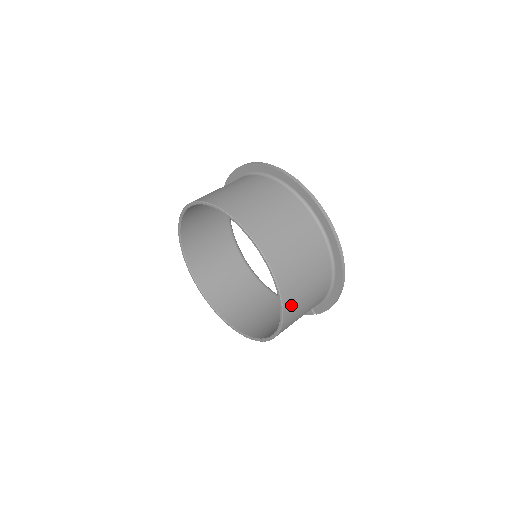
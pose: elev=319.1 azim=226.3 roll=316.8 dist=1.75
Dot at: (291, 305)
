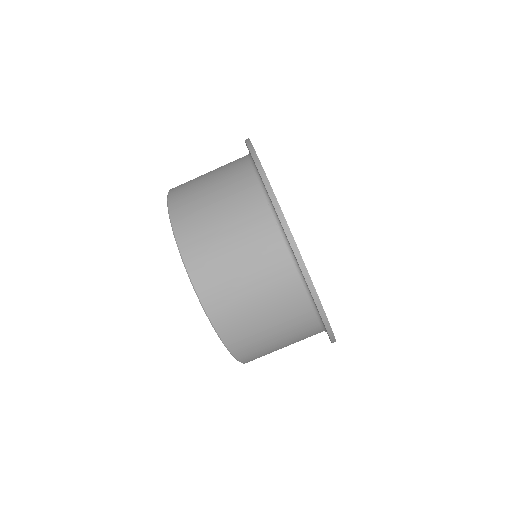
Dot at: occluded
